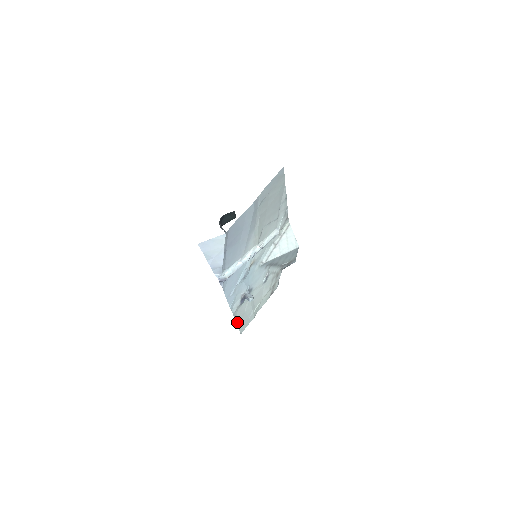
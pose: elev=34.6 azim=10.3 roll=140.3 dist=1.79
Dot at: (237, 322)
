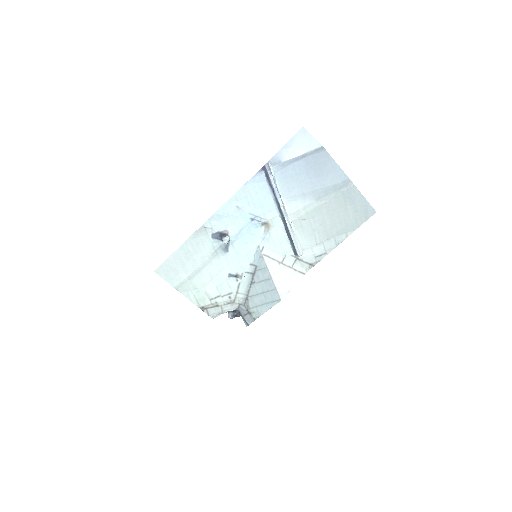
Dot at: (182, 247)
